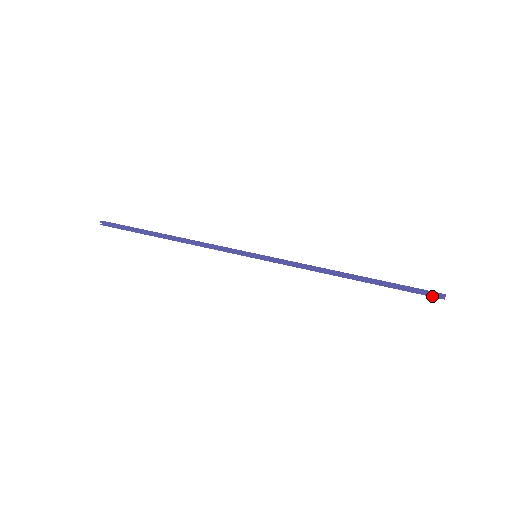
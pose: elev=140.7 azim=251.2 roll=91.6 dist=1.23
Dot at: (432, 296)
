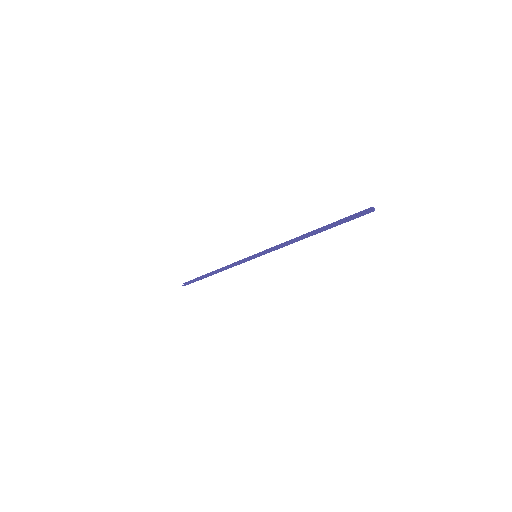
Dot at: (363, 213)
